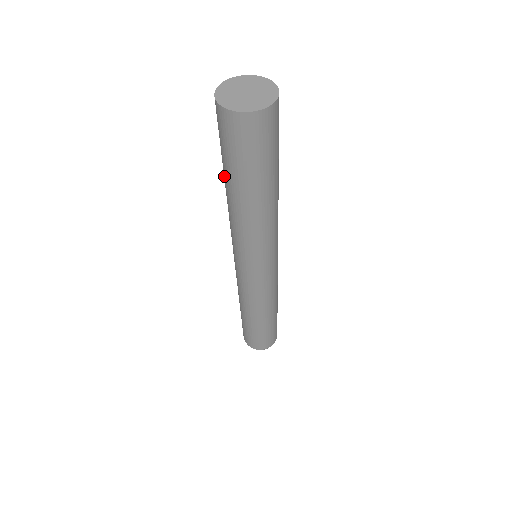
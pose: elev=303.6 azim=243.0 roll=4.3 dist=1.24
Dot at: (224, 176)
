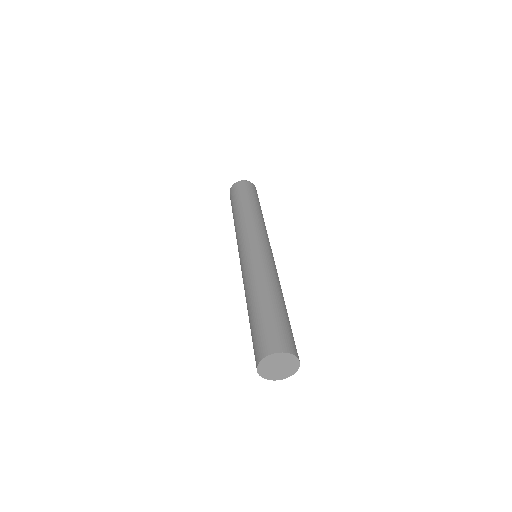
Dot at: occluded
